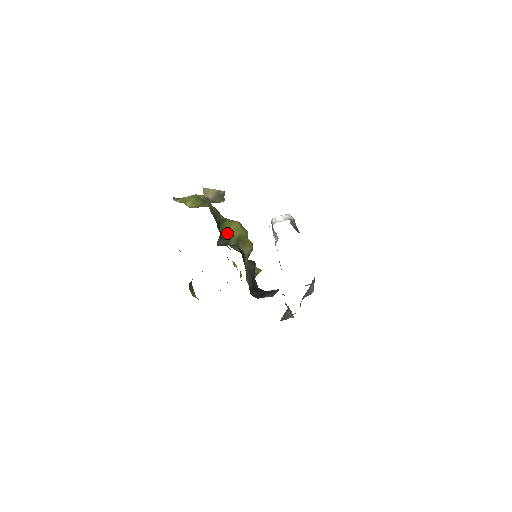
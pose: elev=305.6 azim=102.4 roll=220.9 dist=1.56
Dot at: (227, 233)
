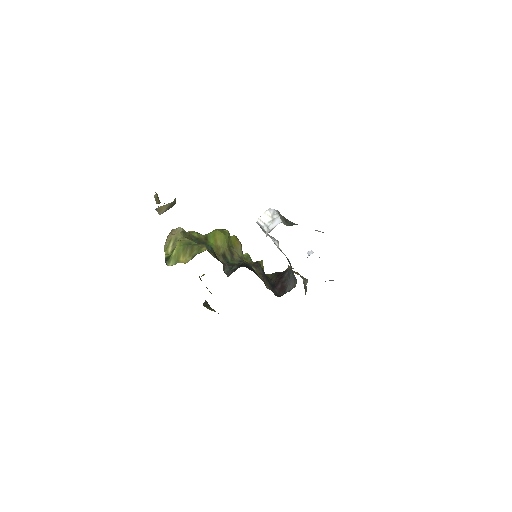
Dot at: (220, 252)
